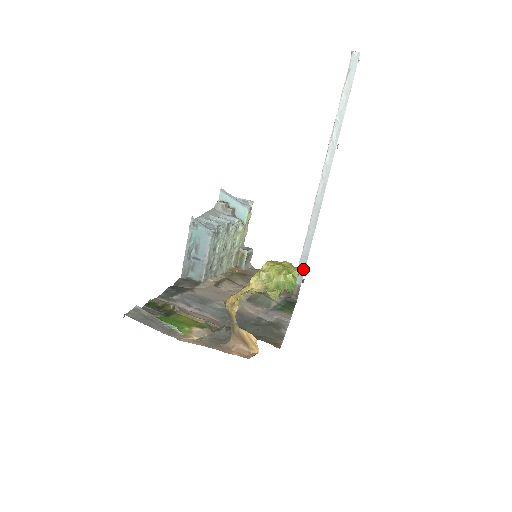
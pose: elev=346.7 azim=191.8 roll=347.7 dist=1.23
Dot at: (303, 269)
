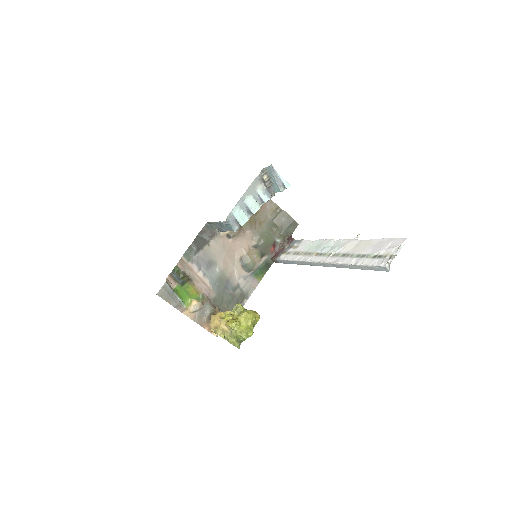
Dot at: (284, 263)
